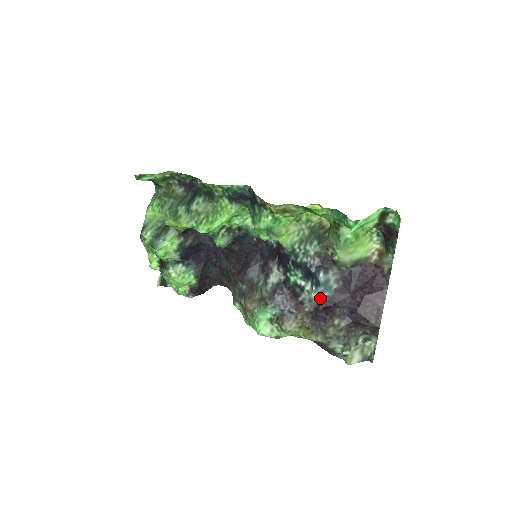
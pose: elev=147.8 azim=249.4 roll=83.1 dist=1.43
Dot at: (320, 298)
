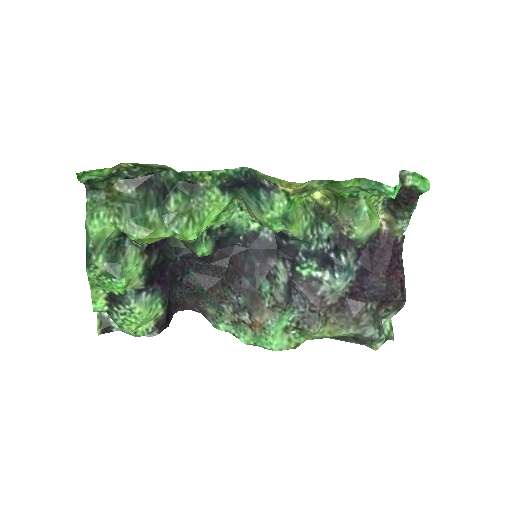
Dot at: (345, 285)
